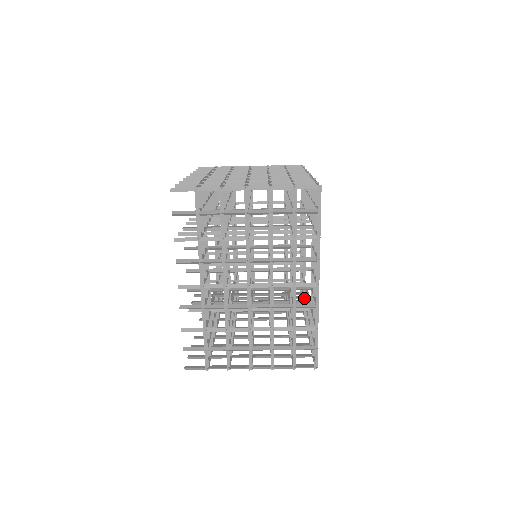
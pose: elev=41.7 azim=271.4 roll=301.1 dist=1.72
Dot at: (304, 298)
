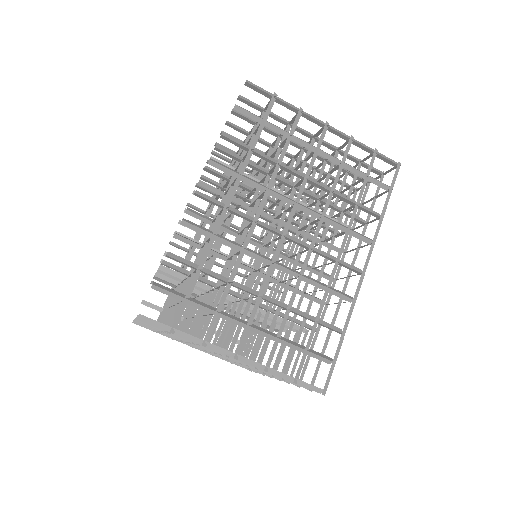
Dot at: occluded
